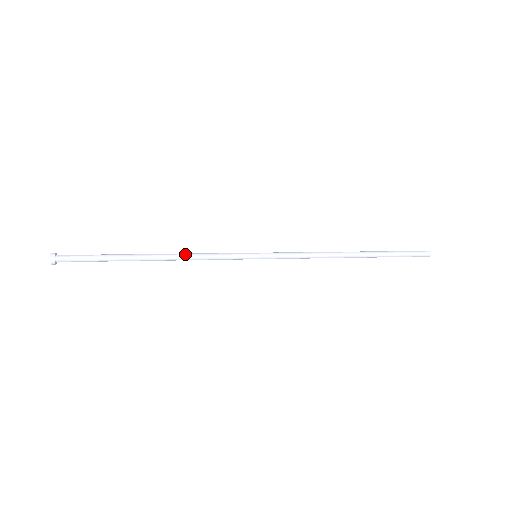
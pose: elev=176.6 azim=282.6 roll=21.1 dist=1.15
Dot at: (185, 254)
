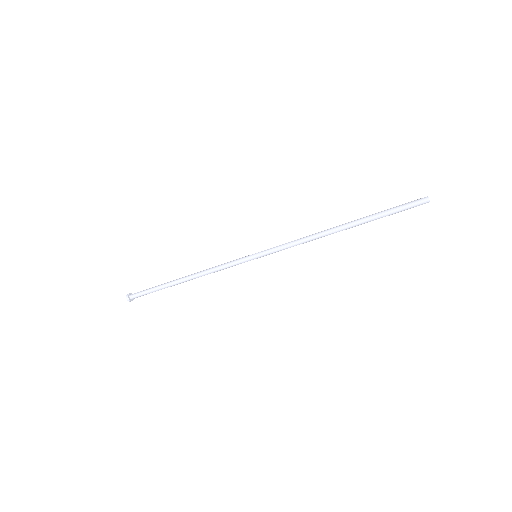
Dot at: (204, 270)
